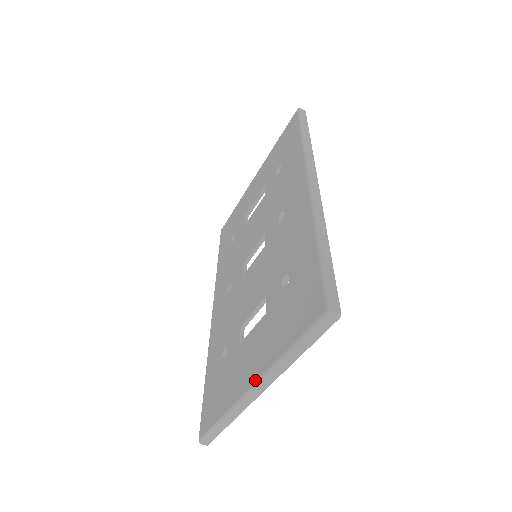
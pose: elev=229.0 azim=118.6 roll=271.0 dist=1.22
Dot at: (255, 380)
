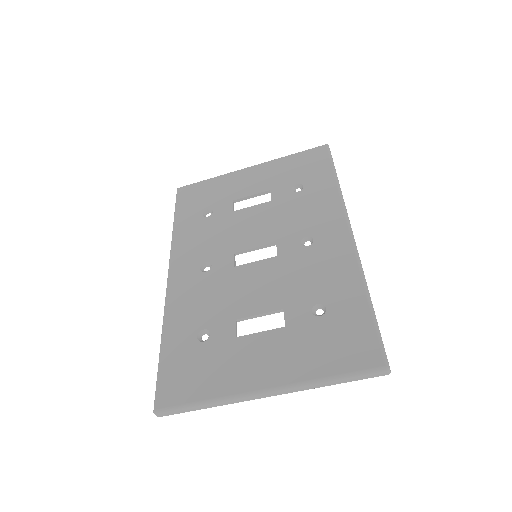
Dot at: (272, 386)
